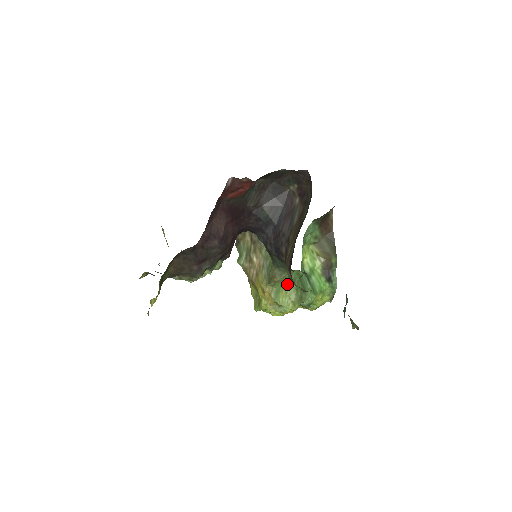
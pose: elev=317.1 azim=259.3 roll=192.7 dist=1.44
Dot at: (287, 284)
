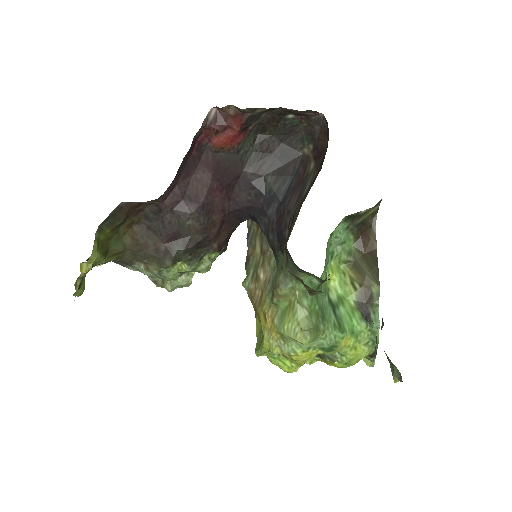
Dot at: (296, 301)
